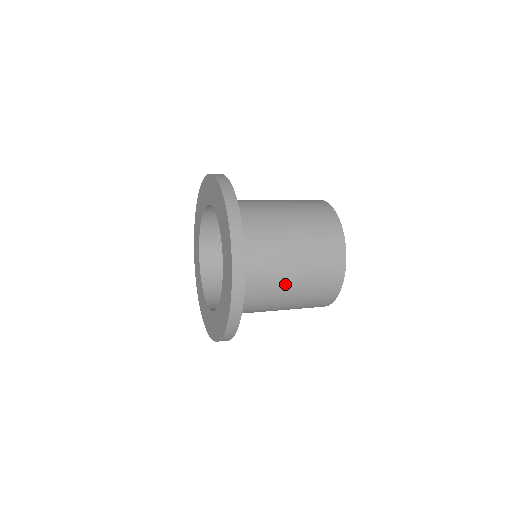
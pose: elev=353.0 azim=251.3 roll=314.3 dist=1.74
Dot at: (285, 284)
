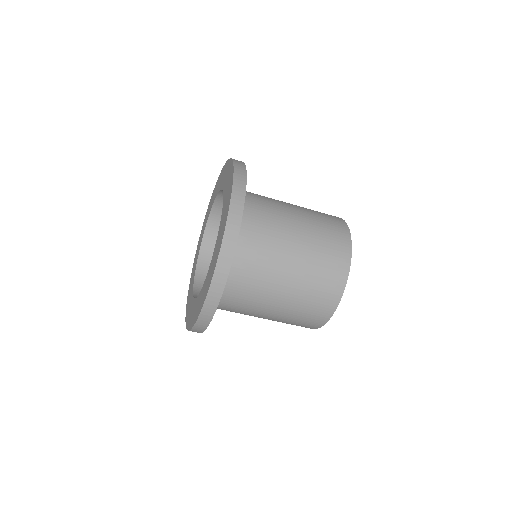
Dot at: (287, 243)
